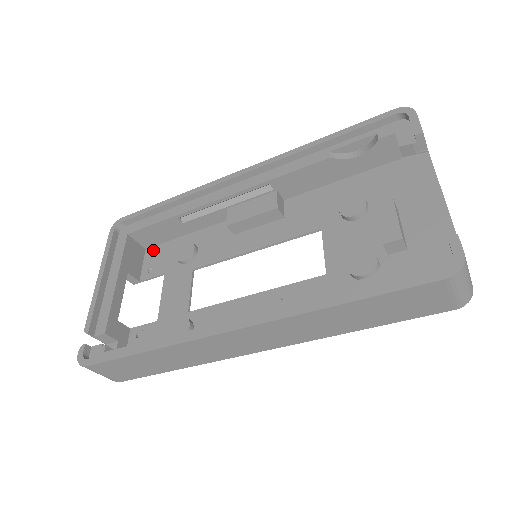
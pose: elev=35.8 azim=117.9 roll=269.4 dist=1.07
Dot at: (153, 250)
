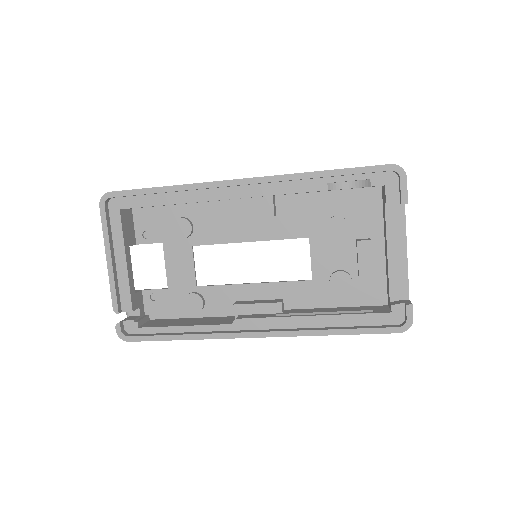
Dot at: (142, 213)
